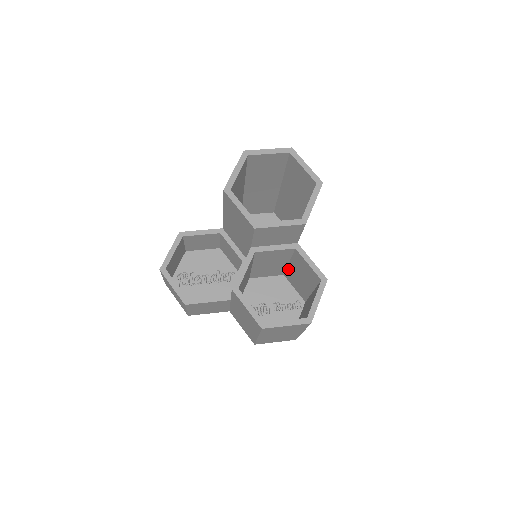
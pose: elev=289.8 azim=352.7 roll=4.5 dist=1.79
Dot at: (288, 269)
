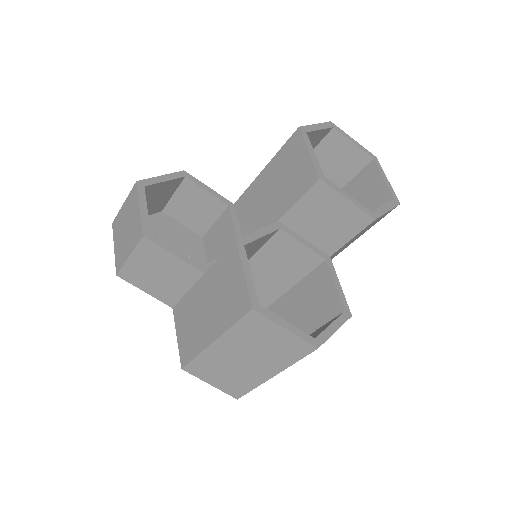
Dot at: (279, 301)
